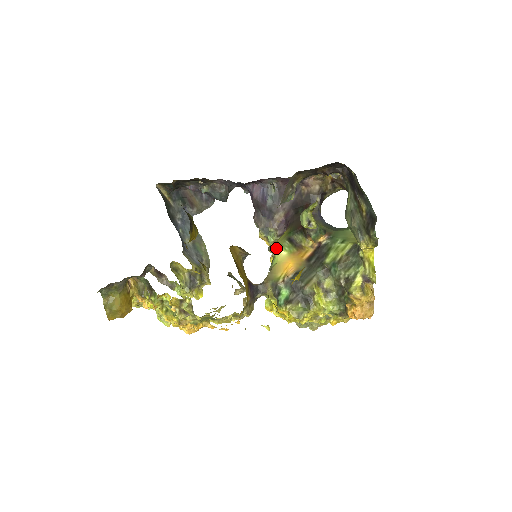
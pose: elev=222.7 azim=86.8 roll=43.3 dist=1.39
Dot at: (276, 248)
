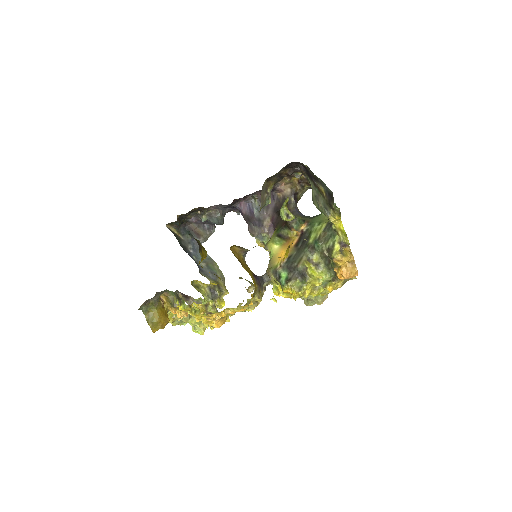
Dot at: (270, 245)
